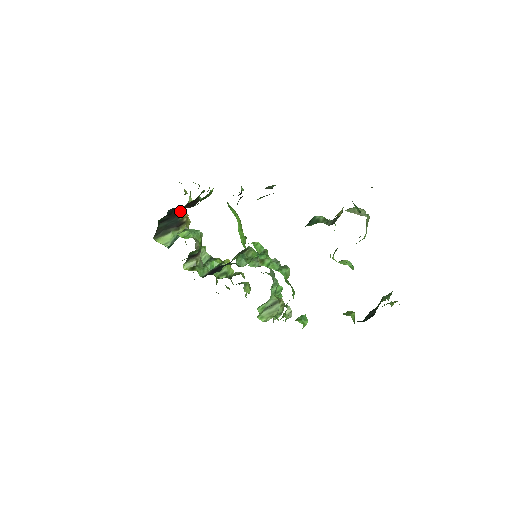
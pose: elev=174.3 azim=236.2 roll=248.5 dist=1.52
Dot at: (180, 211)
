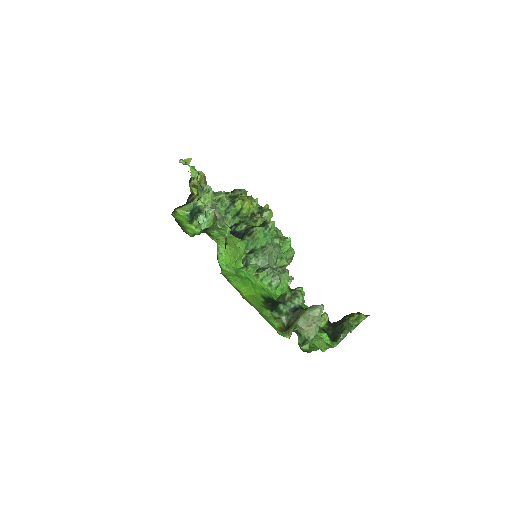
Dot at: (188, 197)
